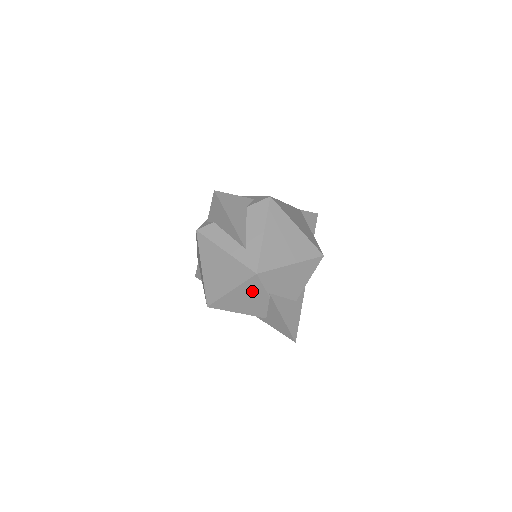
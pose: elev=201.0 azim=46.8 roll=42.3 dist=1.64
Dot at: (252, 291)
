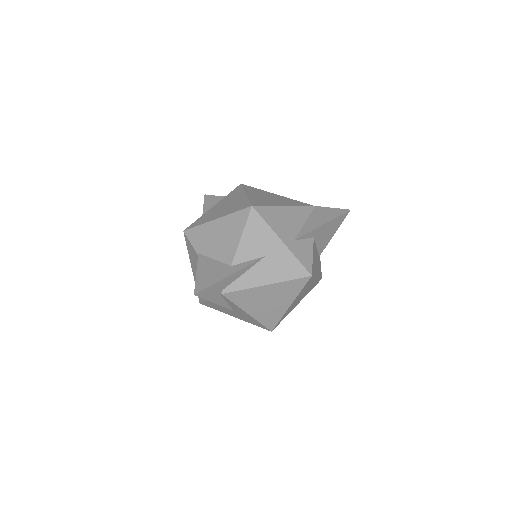
Dot at: (194, 258)
